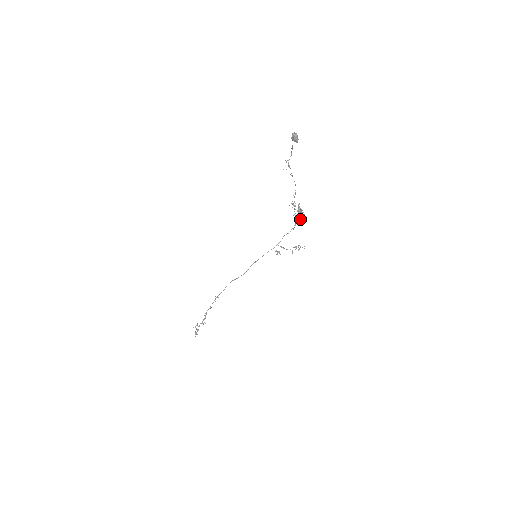
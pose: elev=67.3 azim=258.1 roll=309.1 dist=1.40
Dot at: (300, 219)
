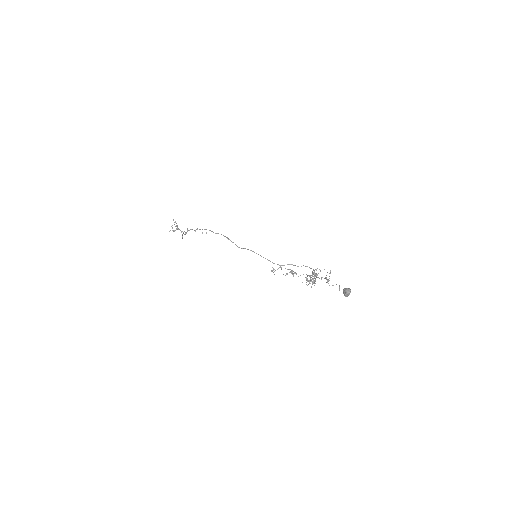
Dot at: (310, 276)
